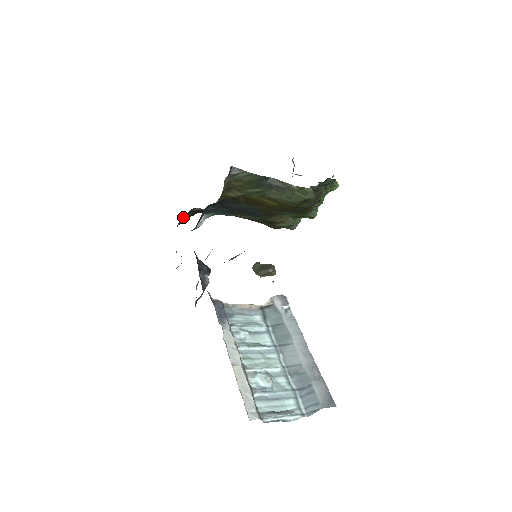
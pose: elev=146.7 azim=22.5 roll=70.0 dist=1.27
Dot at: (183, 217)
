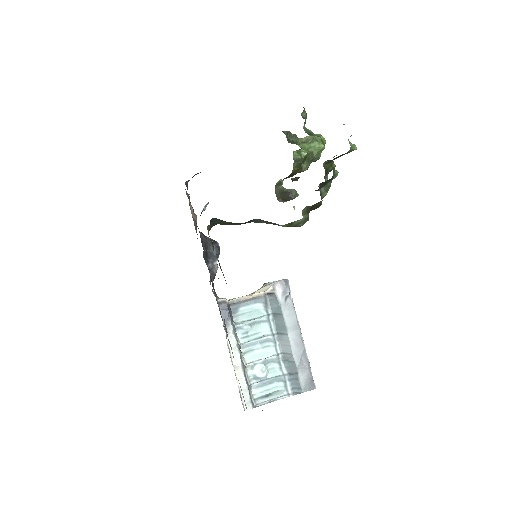
Dot at: occluded
